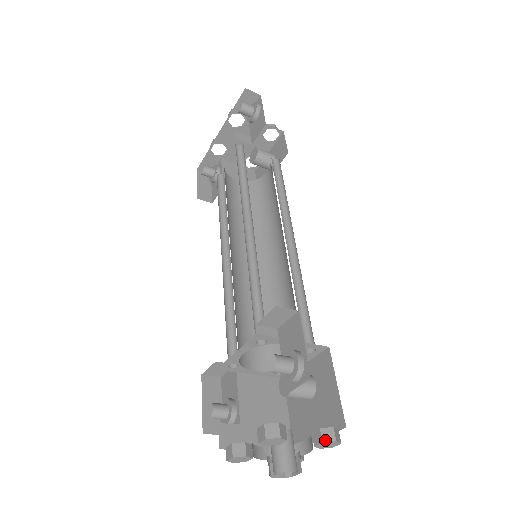
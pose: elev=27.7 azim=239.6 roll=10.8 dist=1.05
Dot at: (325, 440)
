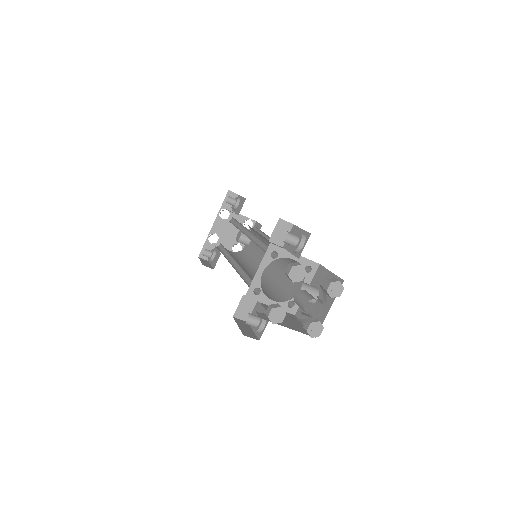
Dot at: (332, 281)
